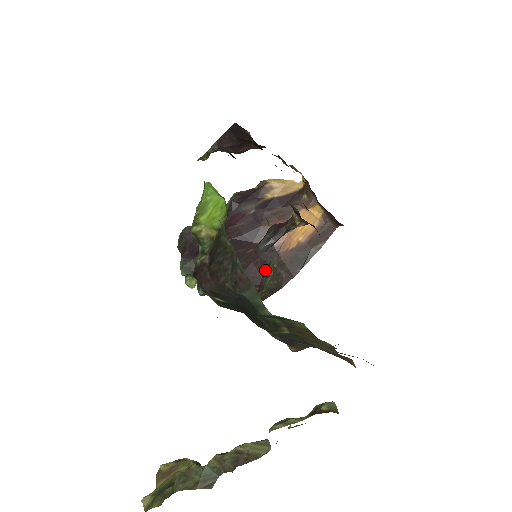
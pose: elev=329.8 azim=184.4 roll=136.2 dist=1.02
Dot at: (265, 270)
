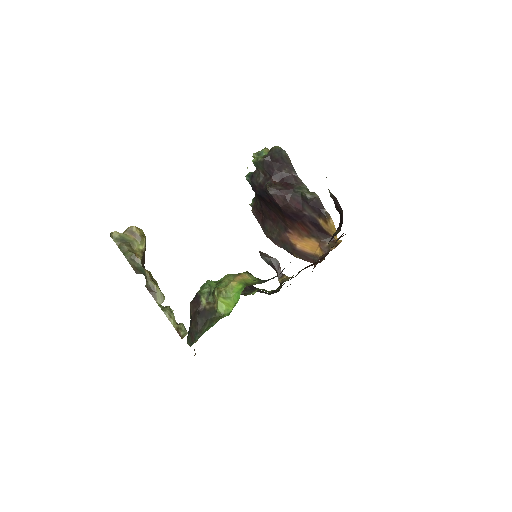
Dot at: (274, 223)
